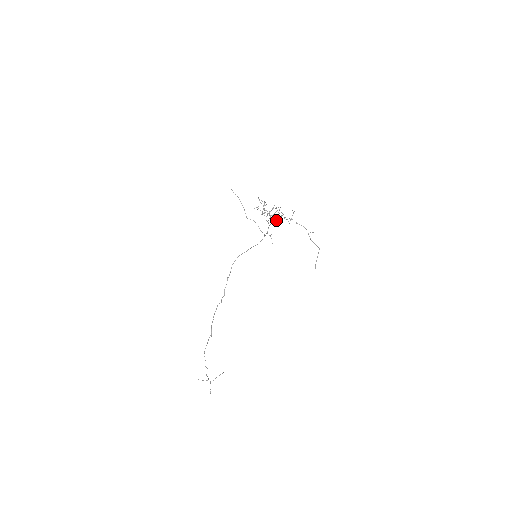
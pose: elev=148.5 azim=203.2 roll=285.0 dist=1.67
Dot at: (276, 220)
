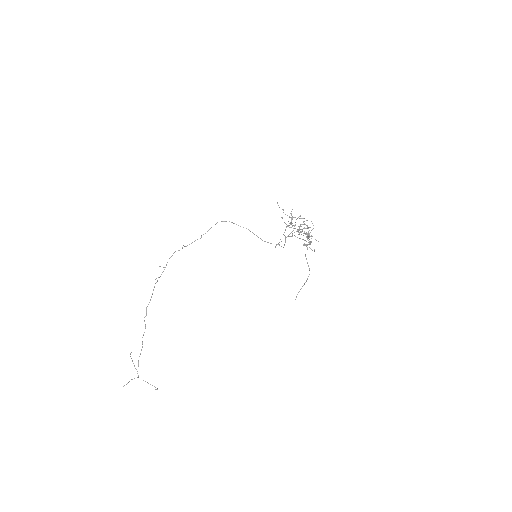
Dot at: (304, 245)
